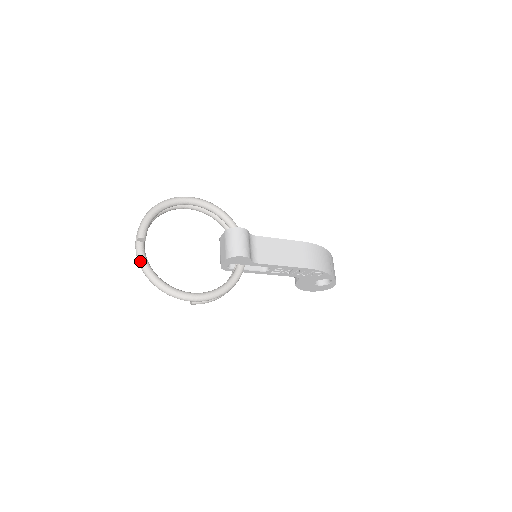
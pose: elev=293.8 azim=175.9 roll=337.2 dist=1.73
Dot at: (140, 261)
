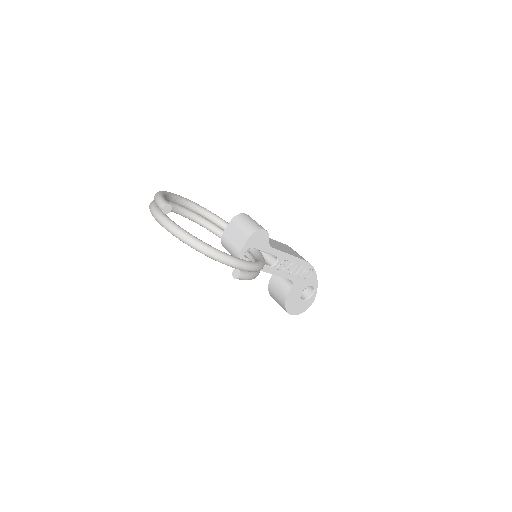
Dot at: (175, 227)
